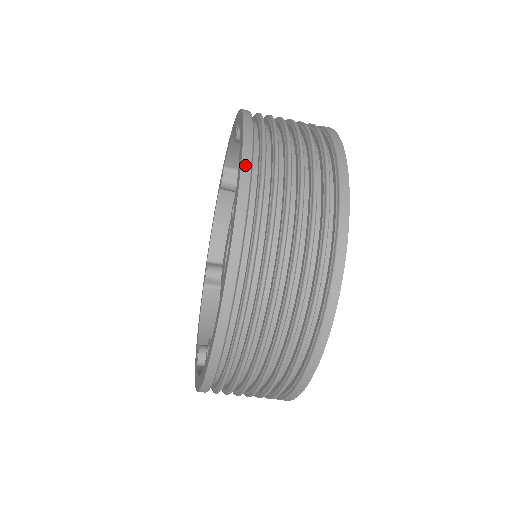
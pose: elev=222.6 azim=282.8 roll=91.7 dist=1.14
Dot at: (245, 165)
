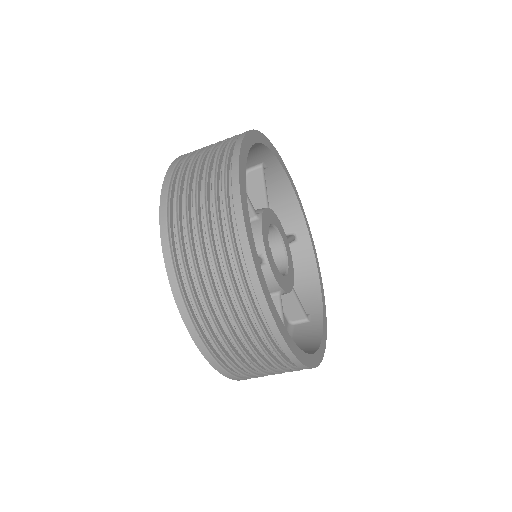
Dot at: (167, 259)
